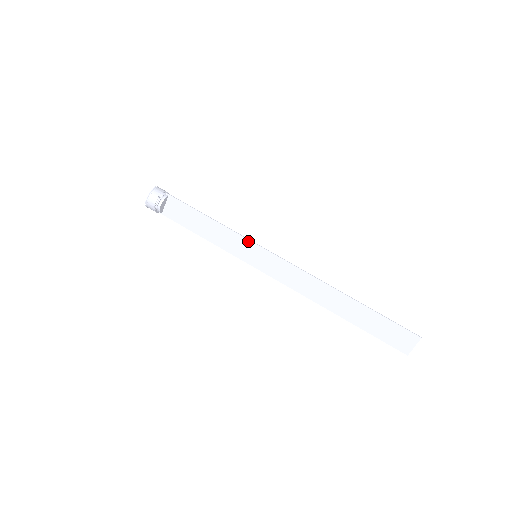
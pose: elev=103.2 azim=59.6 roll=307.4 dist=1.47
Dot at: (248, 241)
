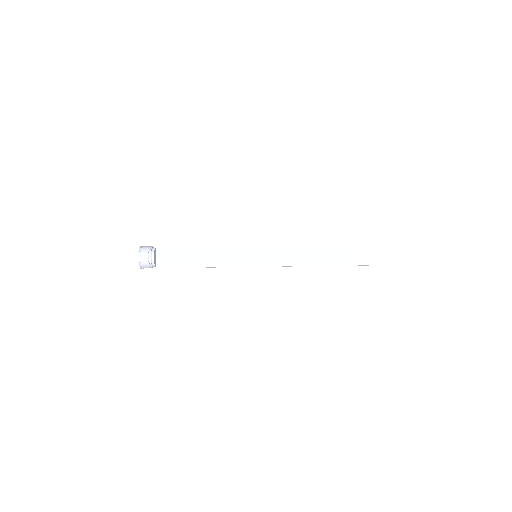
Dot at: (243, 247)
